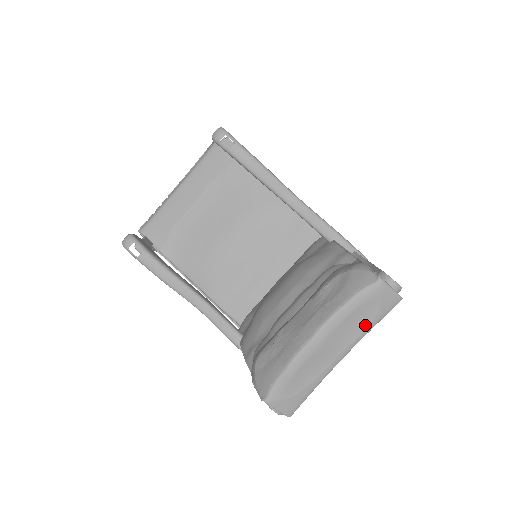
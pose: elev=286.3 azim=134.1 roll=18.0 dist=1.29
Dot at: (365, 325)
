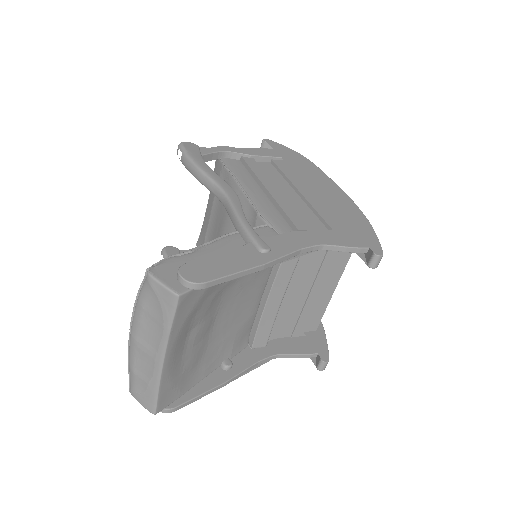
Dot at: (160, 325)
